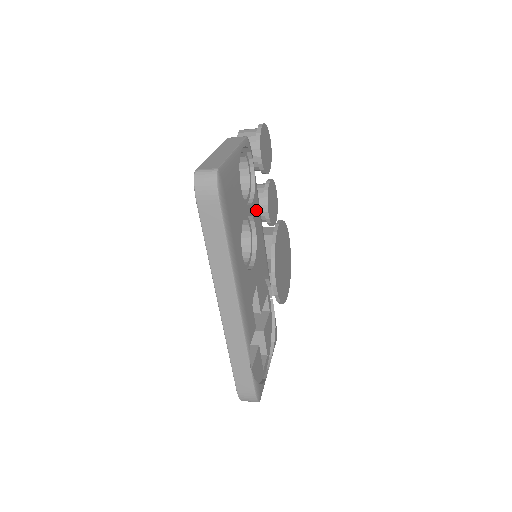
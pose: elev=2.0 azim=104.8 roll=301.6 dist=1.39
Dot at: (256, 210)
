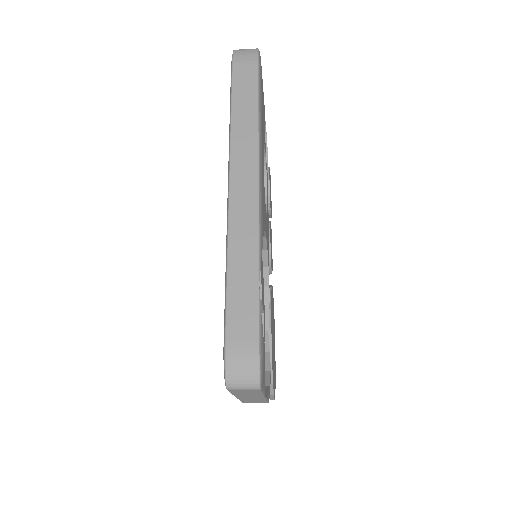
Dot at: (267, 188)
